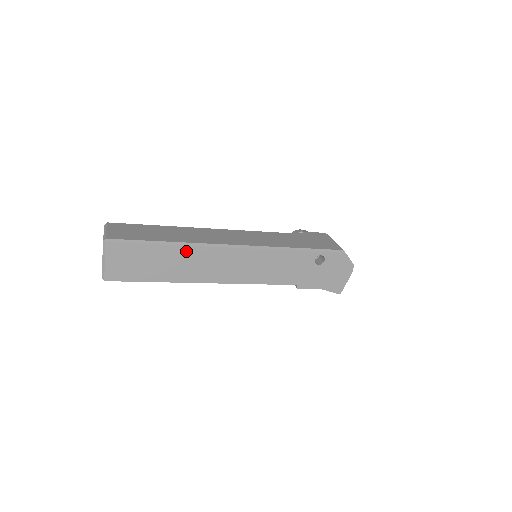
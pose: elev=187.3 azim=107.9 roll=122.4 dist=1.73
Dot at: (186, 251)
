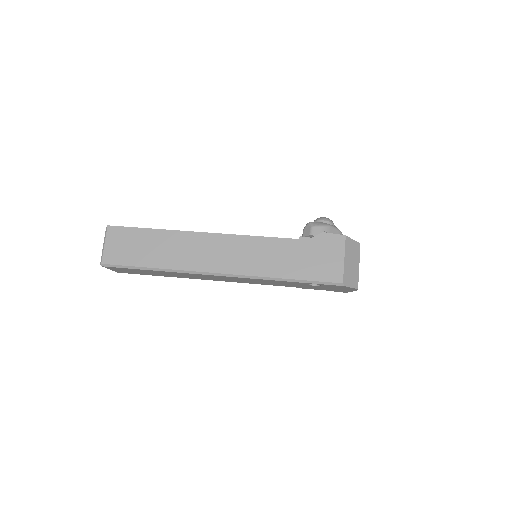
Dot at: (174, 273)
